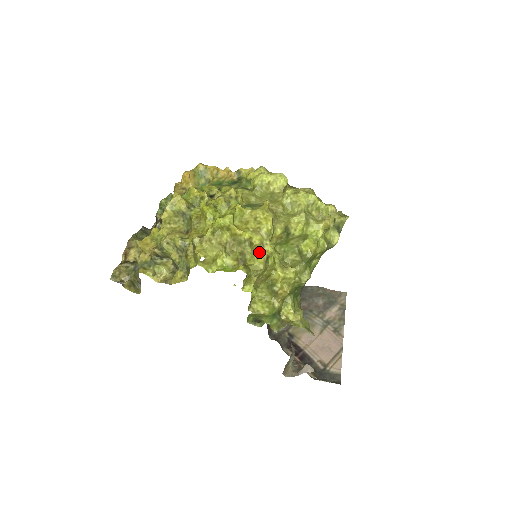
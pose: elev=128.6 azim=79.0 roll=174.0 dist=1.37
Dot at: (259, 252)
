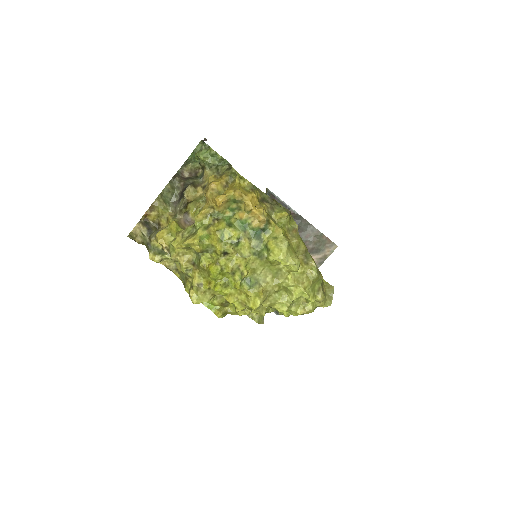
Dot at: (238, 313)
